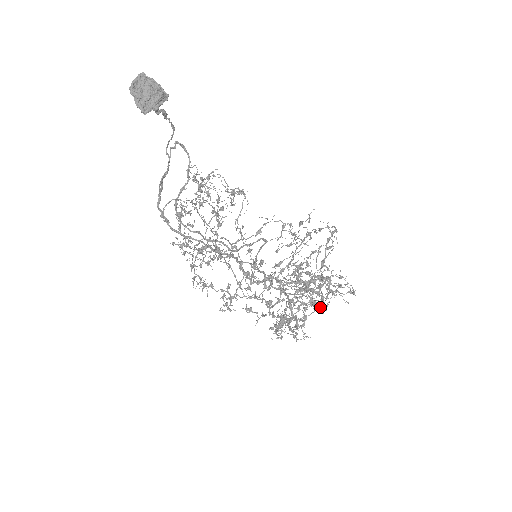
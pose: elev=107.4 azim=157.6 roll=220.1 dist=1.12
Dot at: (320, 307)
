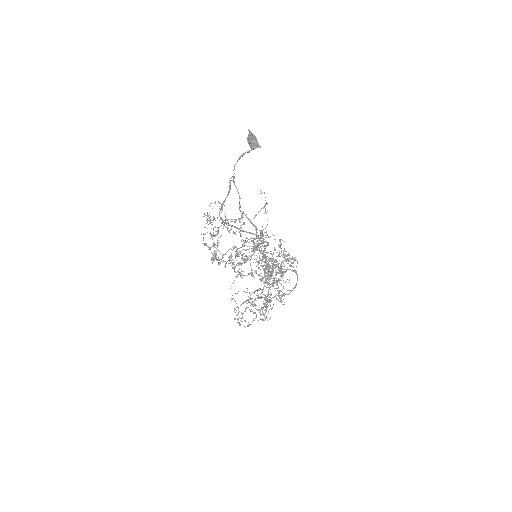
Dot at: occluded
